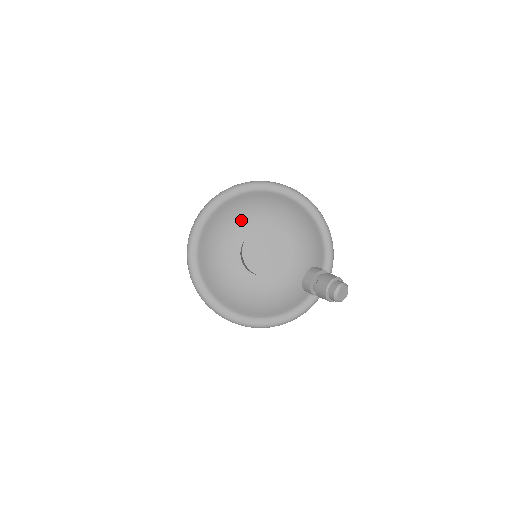
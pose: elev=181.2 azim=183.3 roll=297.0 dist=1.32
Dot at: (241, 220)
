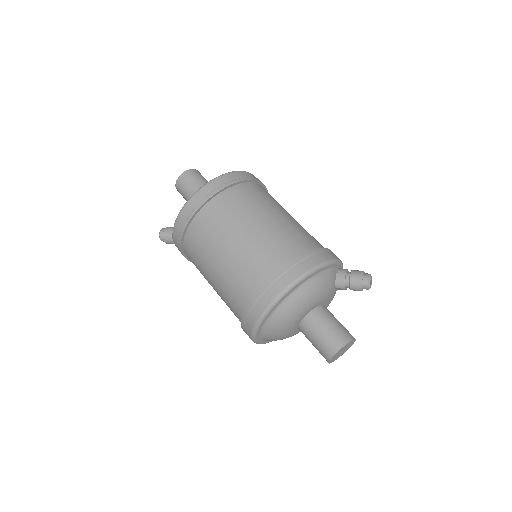
Dot at: (286, 332)
